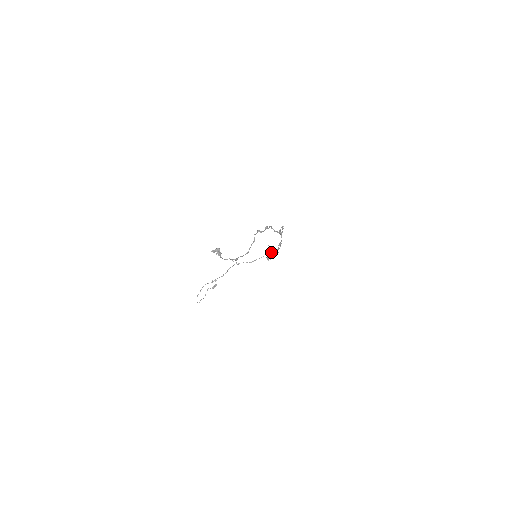
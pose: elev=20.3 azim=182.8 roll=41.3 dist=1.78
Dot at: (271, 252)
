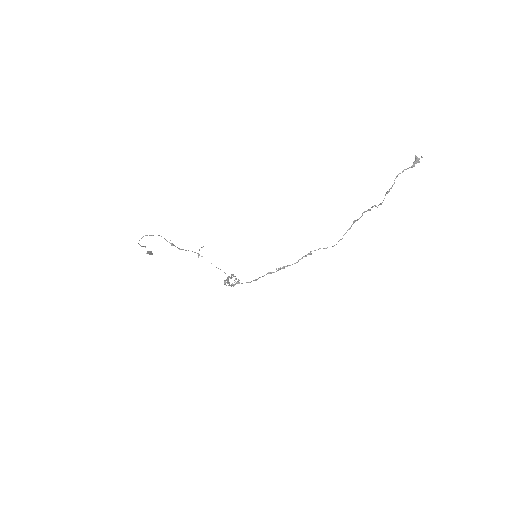
Dot at: (236, 278)
